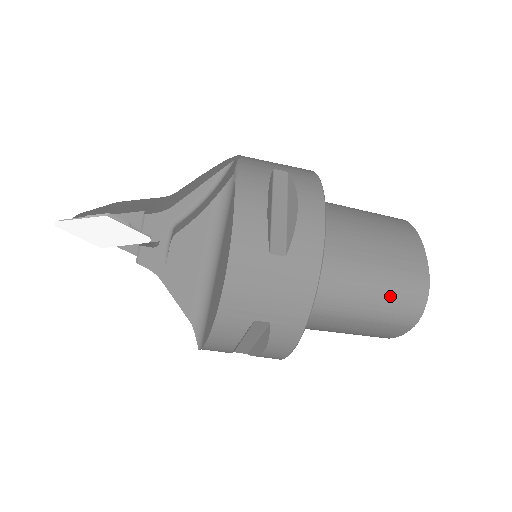
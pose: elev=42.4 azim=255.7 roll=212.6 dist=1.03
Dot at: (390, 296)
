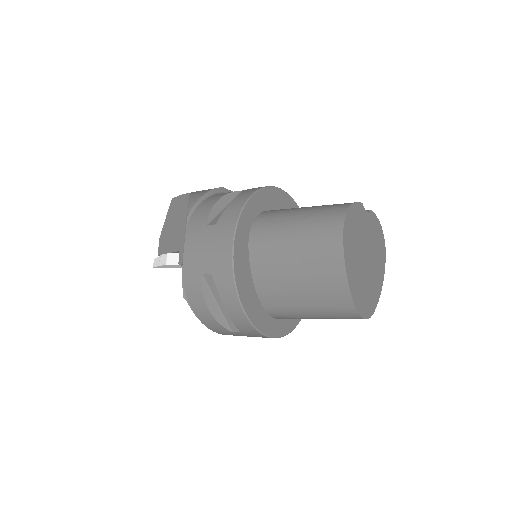
Dot at: (332, 318)
